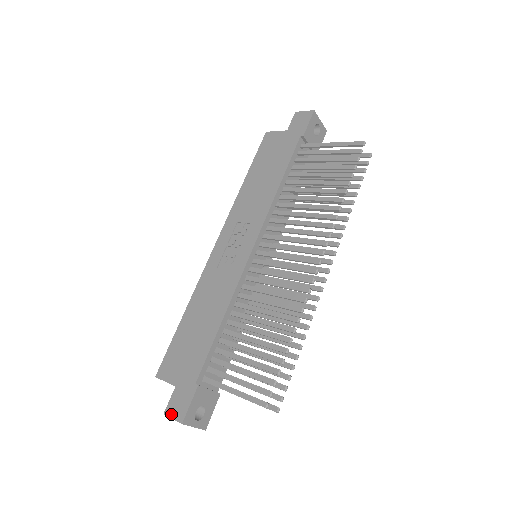
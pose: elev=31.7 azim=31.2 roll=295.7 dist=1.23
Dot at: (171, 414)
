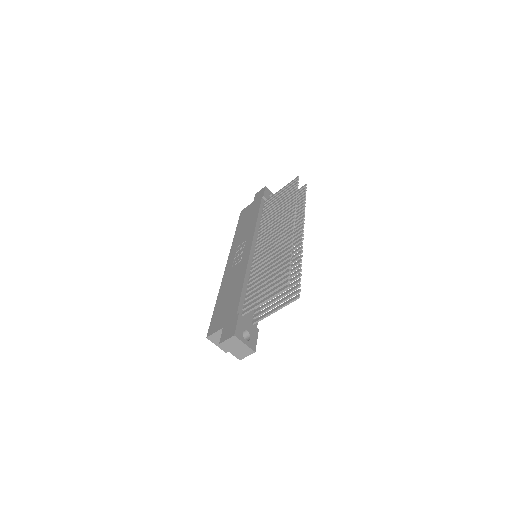
Dot at: (225, 339)
